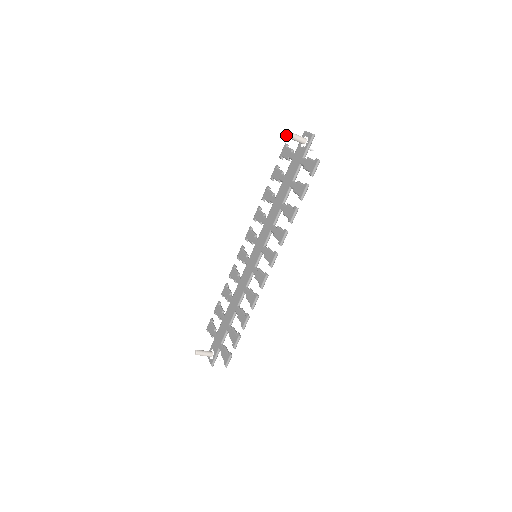
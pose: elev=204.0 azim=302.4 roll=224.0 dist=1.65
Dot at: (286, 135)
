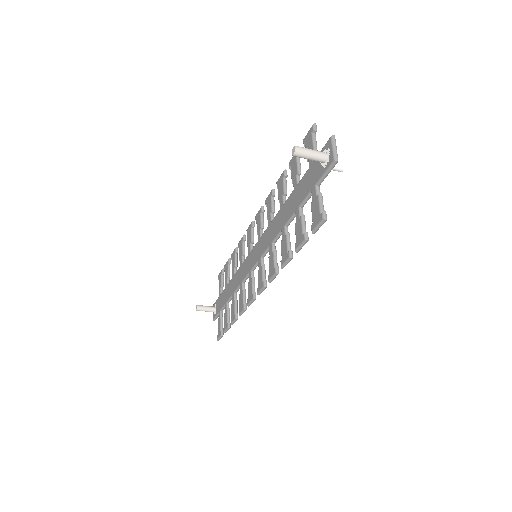
Dot at: occluded
